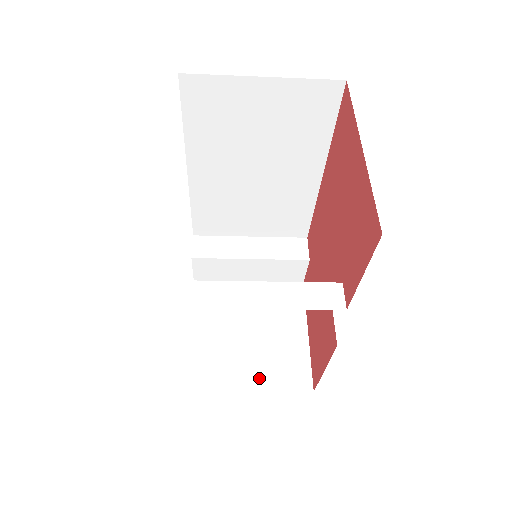
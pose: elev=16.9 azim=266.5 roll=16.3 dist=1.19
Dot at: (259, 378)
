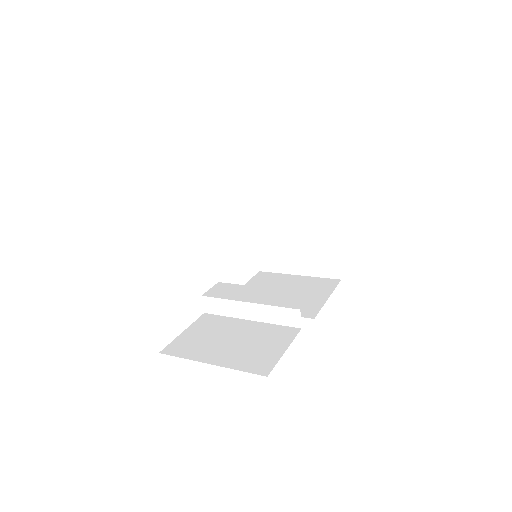
Dot at: (304, 267)
